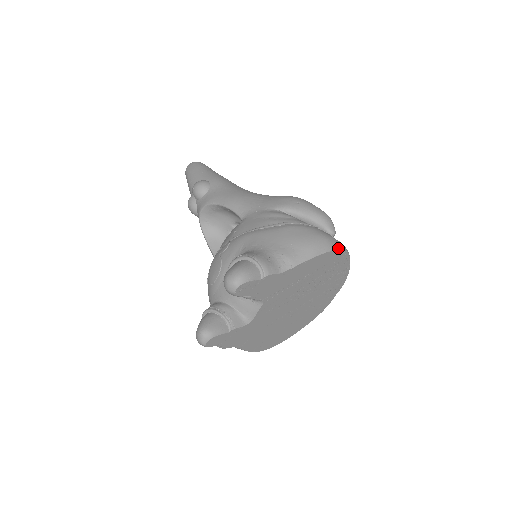
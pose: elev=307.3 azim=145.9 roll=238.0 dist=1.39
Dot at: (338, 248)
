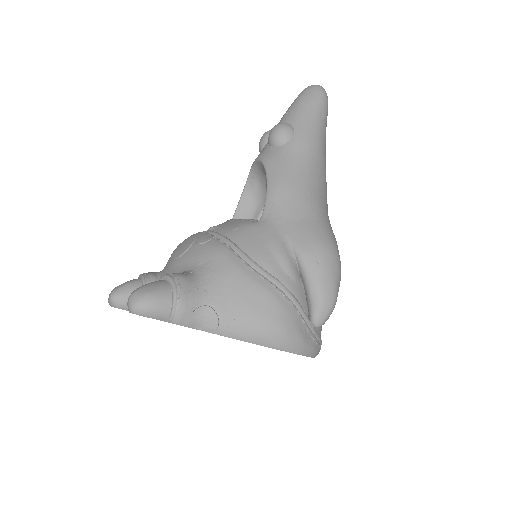
Dot at: (291, 351)
